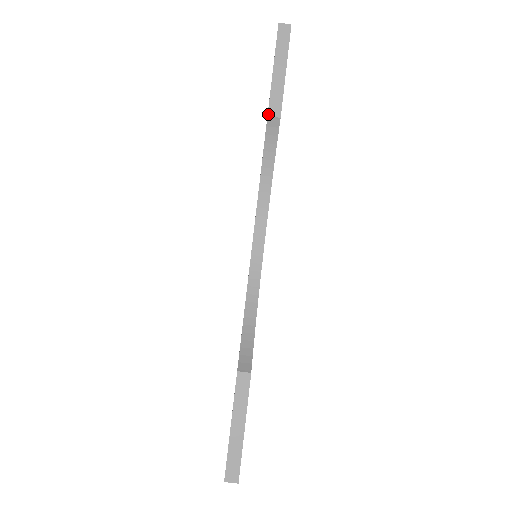
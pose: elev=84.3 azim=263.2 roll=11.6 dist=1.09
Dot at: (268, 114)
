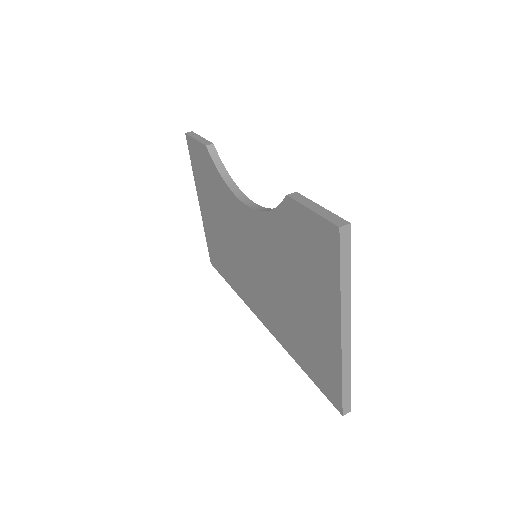
Dot at: (205, 145)
